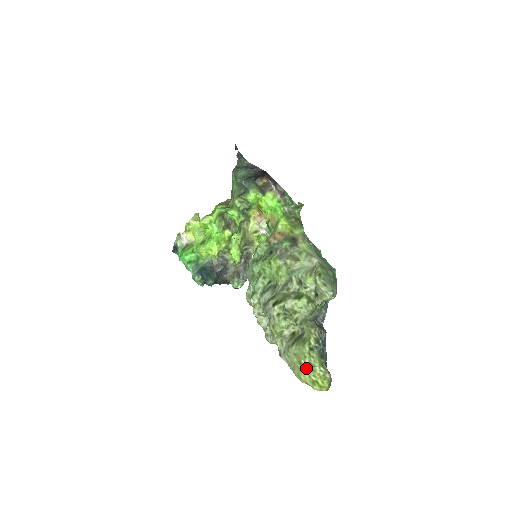
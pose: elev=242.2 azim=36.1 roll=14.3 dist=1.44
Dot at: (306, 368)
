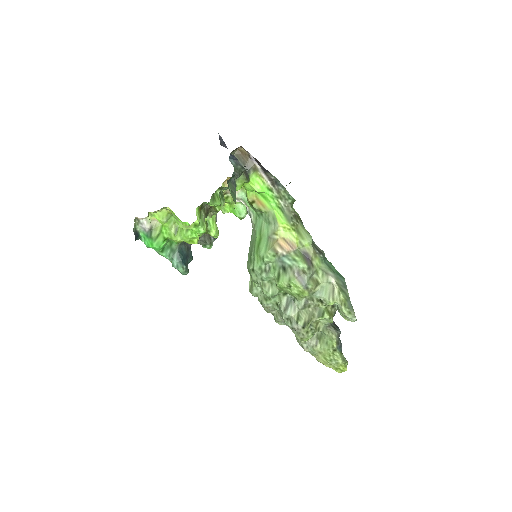
Dot at: (331, 363)
